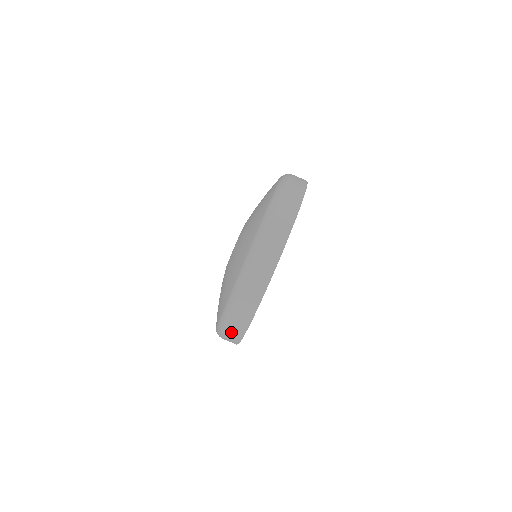
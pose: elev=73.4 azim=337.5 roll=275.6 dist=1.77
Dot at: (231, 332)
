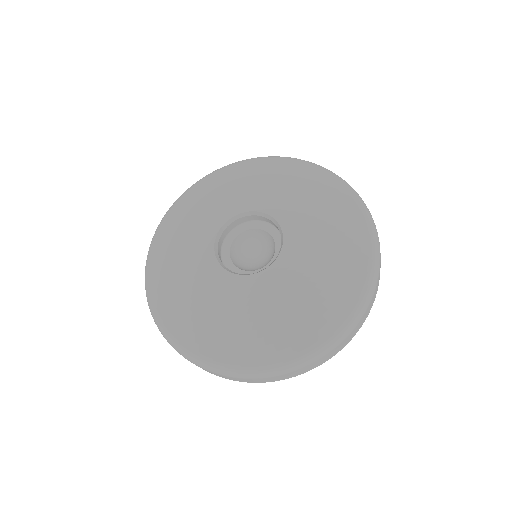
Dot at: occluded
